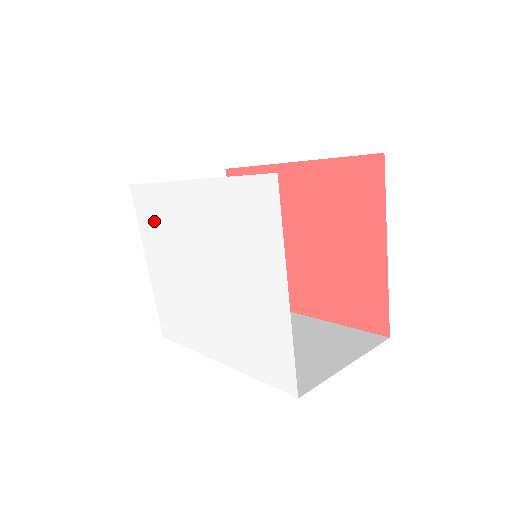
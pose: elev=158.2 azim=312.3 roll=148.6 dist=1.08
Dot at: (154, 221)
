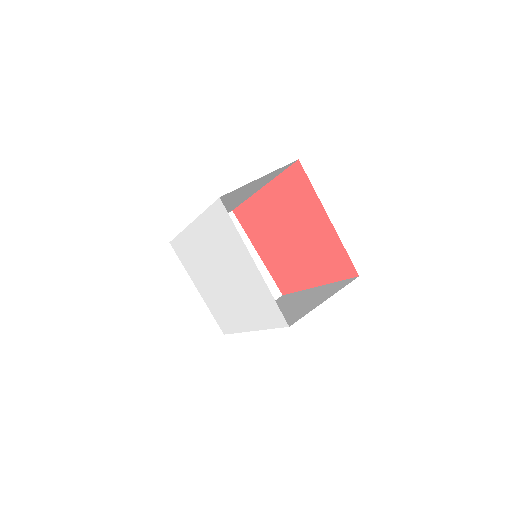
Dot at: (188, 258)
